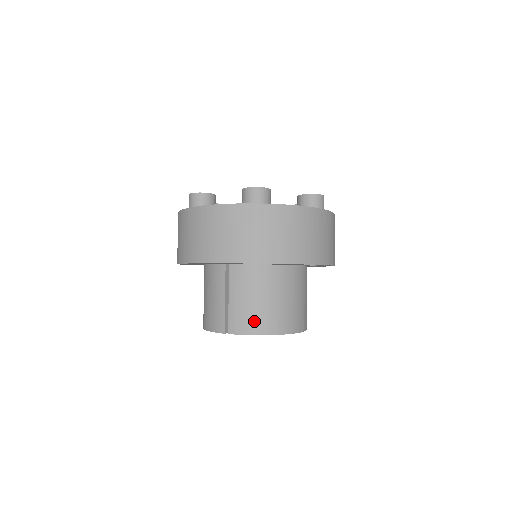
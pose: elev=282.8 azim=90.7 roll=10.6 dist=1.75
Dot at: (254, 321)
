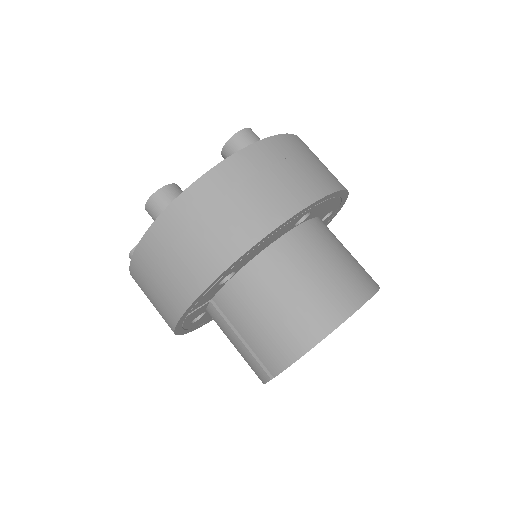
Dot at: (284, 343)
